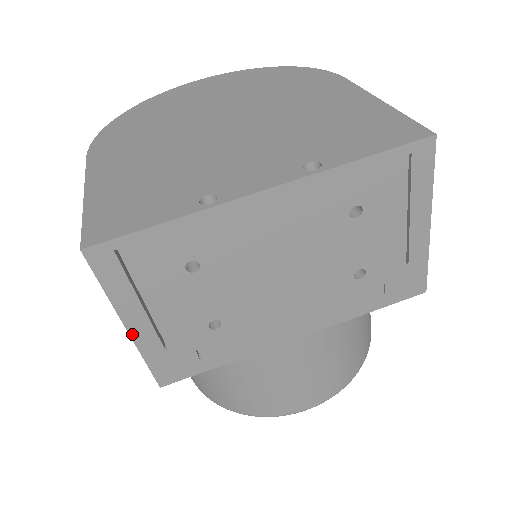
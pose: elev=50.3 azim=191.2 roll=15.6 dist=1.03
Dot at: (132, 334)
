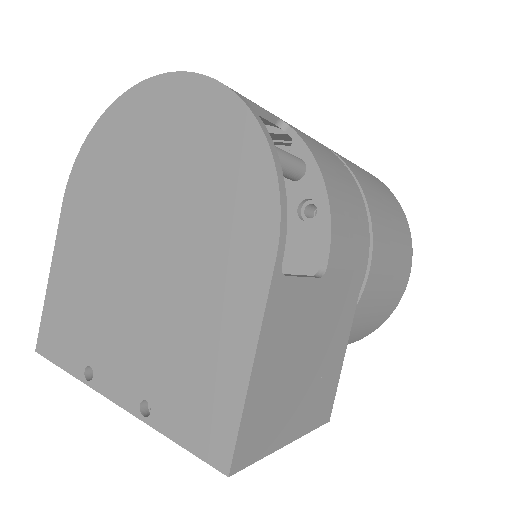
Dot at: occluded
